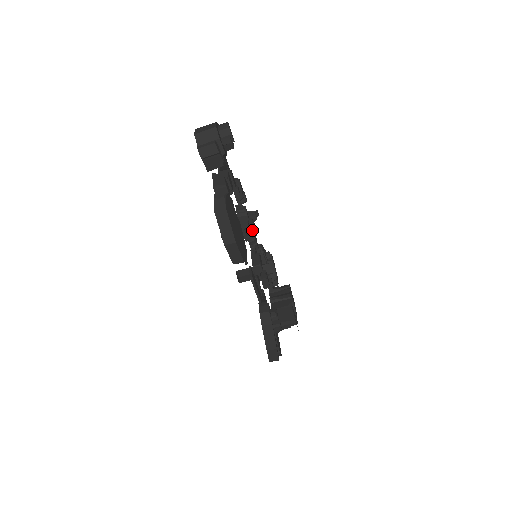
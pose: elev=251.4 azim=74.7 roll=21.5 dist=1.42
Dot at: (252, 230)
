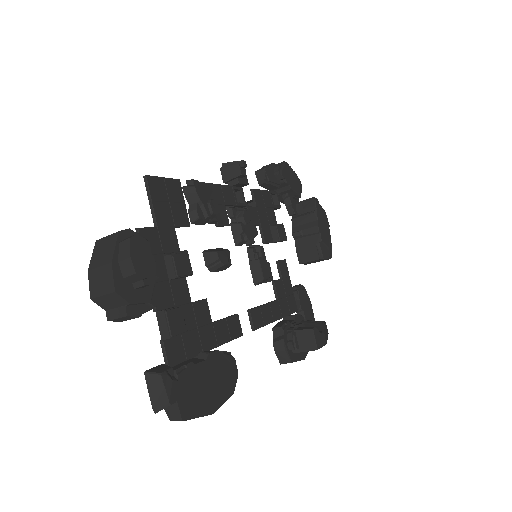
Dot at: (240, 229)
